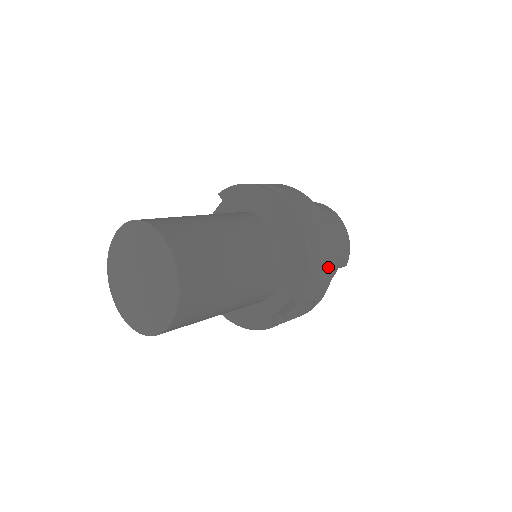
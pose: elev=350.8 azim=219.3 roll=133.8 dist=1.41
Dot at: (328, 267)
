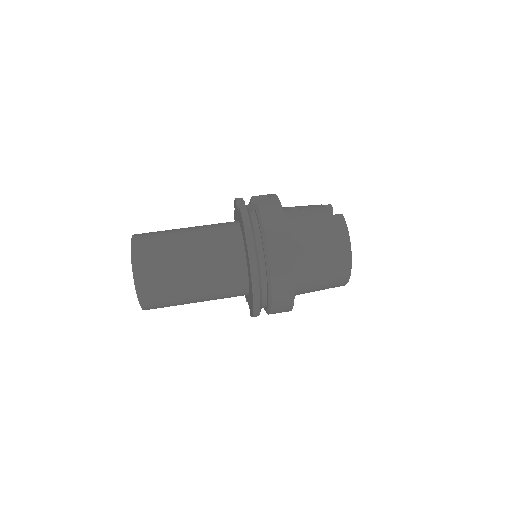
Dot at: (283, 311)
